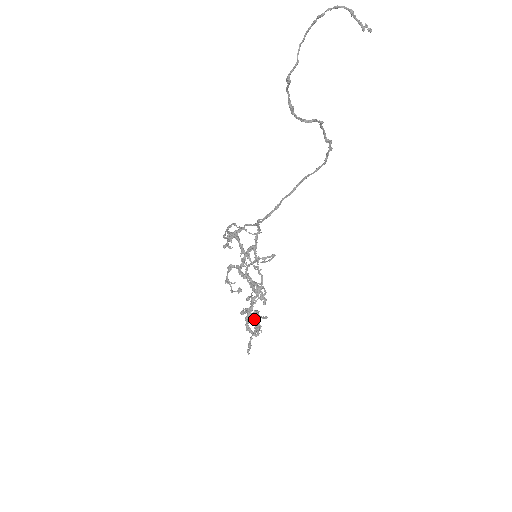
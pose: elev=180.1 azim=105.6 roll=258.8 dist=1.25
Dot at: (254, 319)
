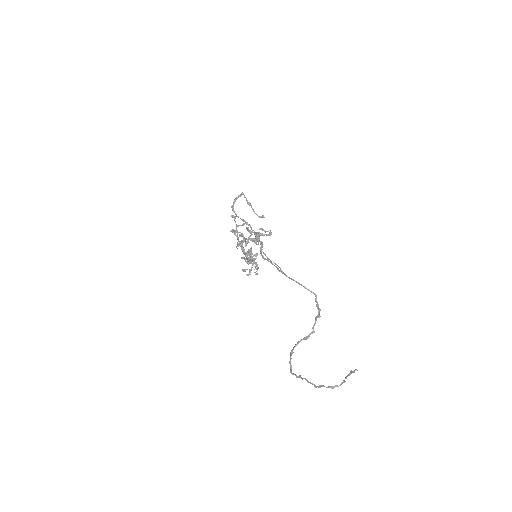
Dot at: occluded
